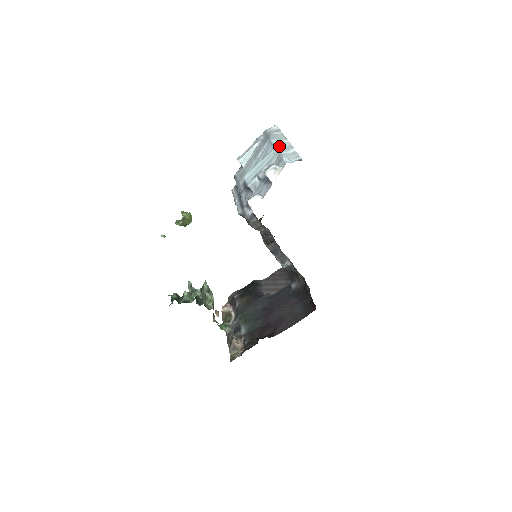
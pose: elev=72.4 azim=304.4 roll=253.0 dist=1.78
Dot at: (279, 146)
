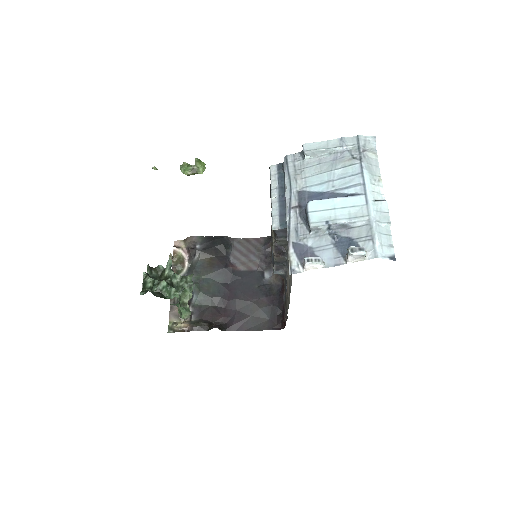
Dot at: (373, 200)
